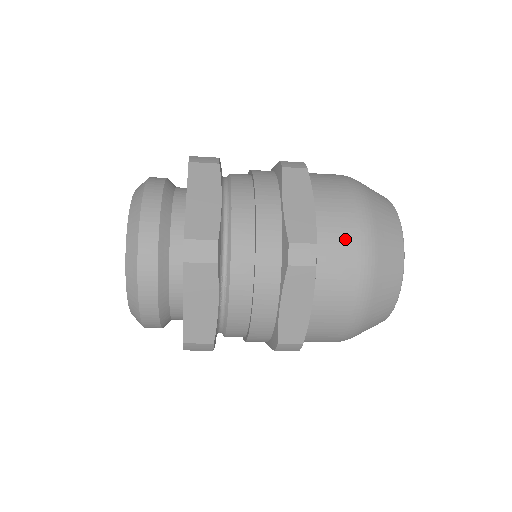
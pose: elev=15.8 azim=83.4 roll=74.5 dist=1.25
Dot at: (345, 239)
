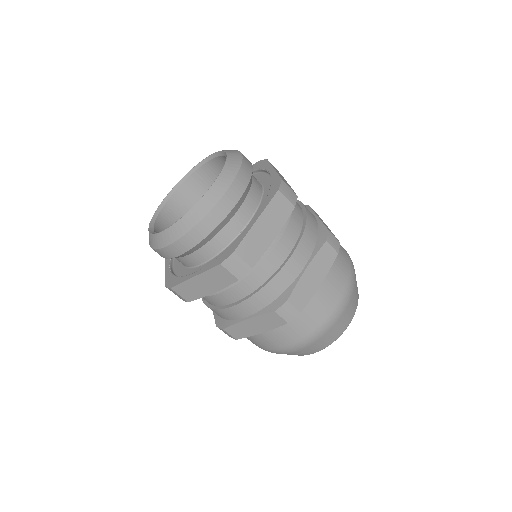
Dot at: occluded
